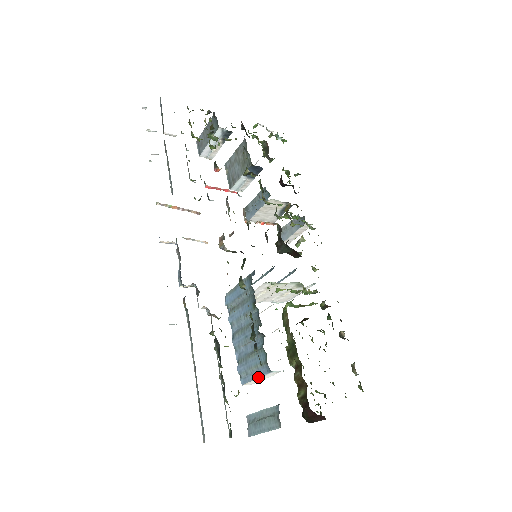
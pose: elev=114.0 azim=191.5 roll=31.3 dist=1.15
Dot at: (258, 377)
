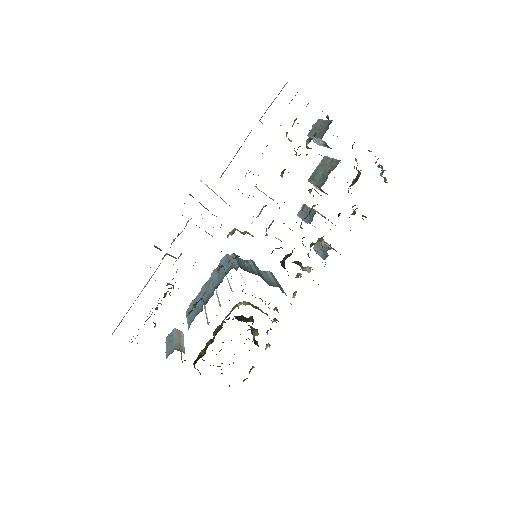
Dot at: (187, 322)
